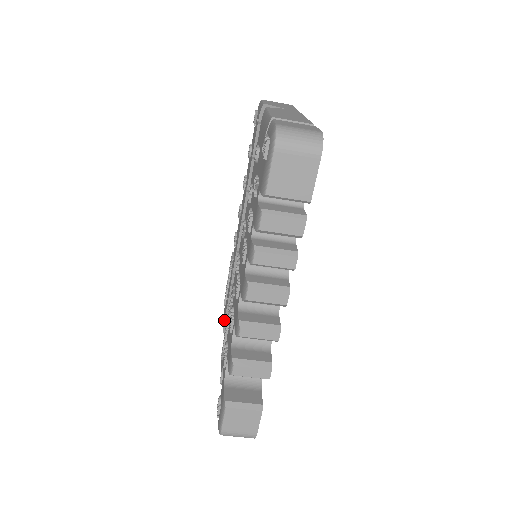
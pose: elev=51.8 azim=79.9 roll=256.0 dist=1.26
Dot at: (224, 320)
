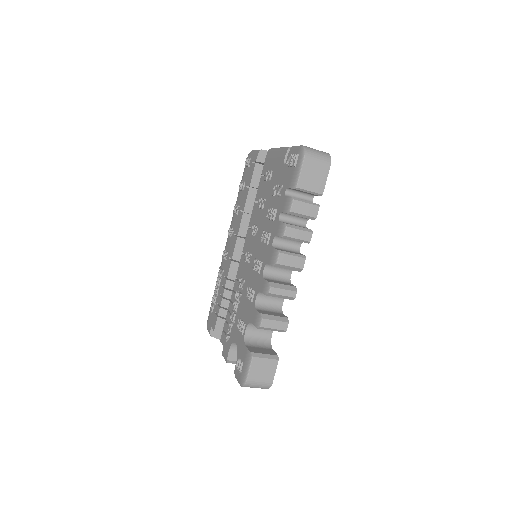
Dot at: (216, 321)
